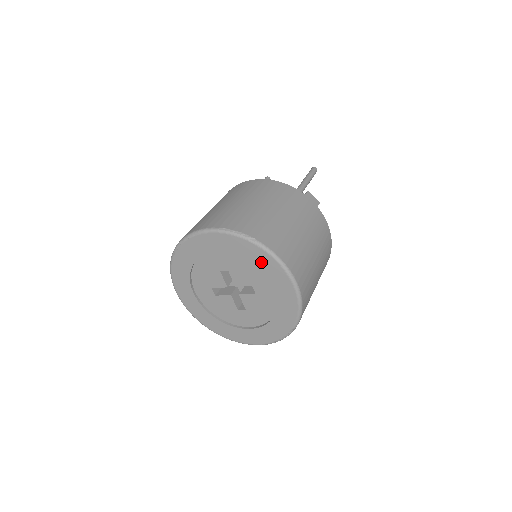
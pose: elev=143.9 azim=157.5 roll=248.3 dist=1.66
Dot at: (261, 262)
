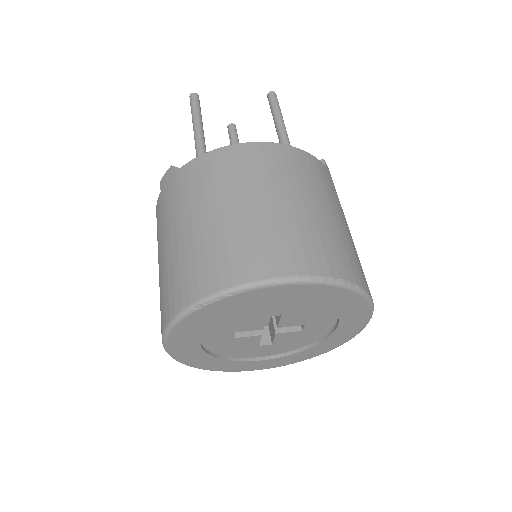
Dot at: (347, 307)
